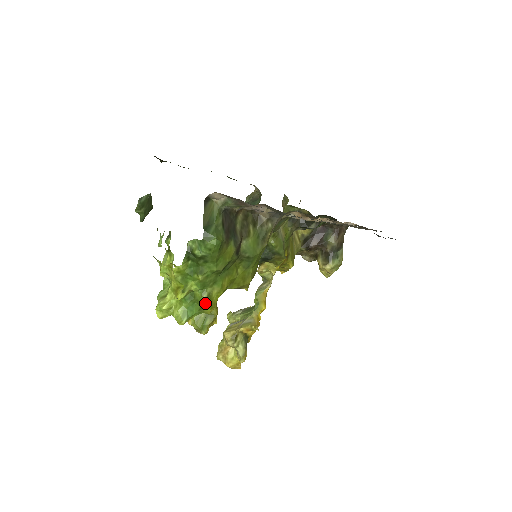
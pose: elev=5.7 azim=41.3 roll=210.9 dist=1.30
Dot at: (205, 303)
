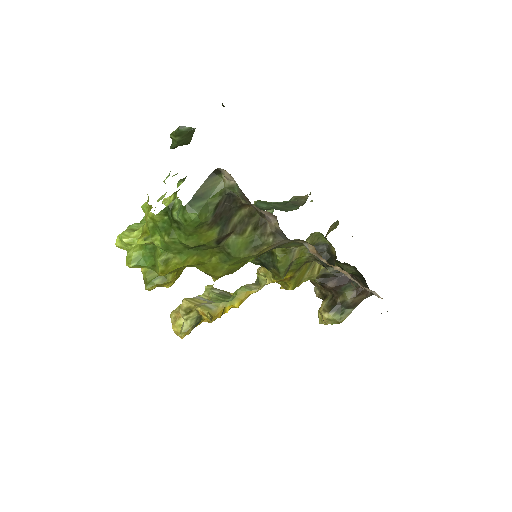
Dot at: (159, 264)
